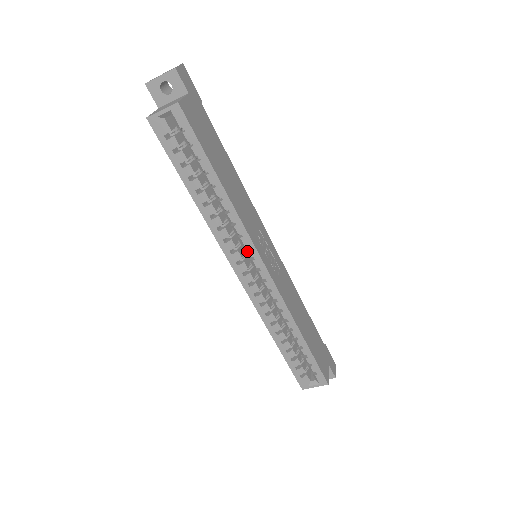
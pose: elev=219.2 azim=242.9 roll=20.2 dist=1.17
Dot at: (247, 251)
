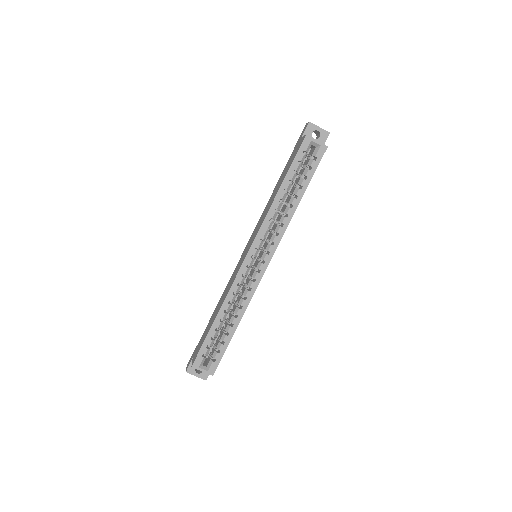
Dot at: (270, 246)
